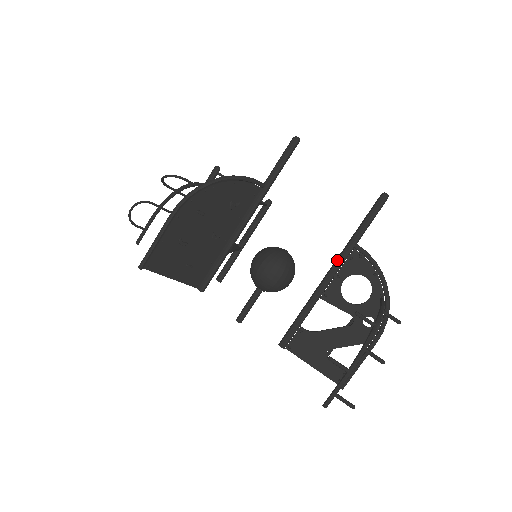
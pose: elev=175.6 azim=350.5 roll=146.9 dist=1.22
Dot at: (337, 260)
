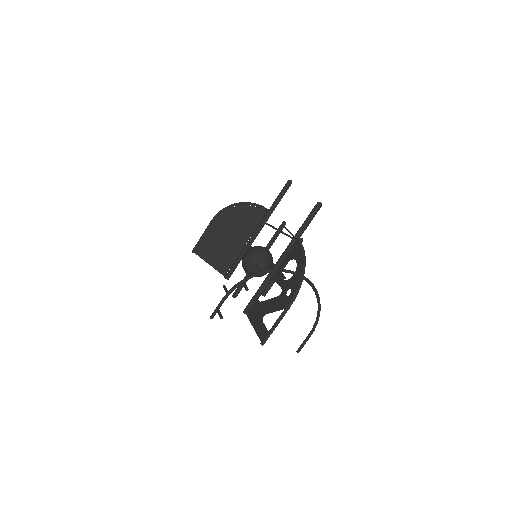
Dot at: (285, 250)
